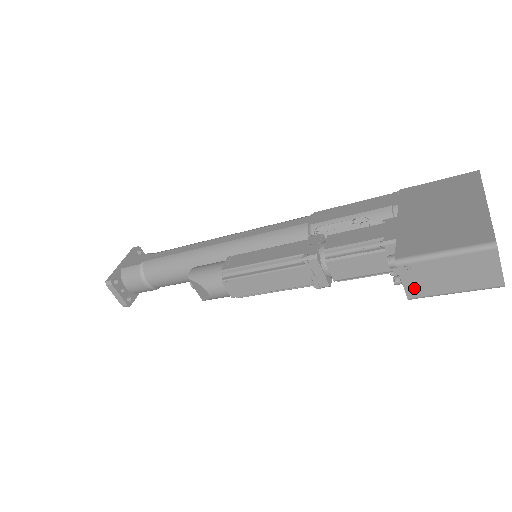
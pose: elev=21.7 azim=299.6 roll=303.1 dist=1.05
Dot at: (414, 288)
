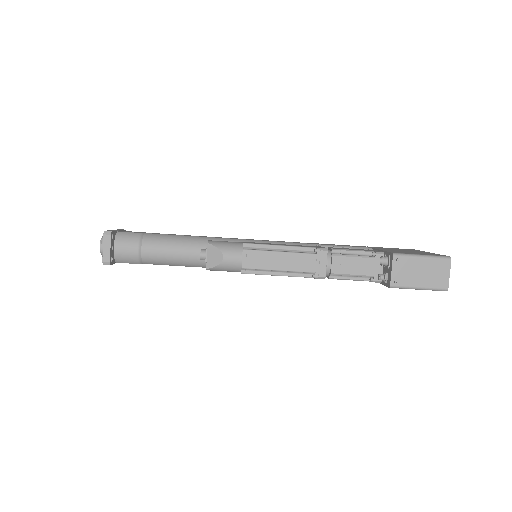
Dot at: (397, 277)
